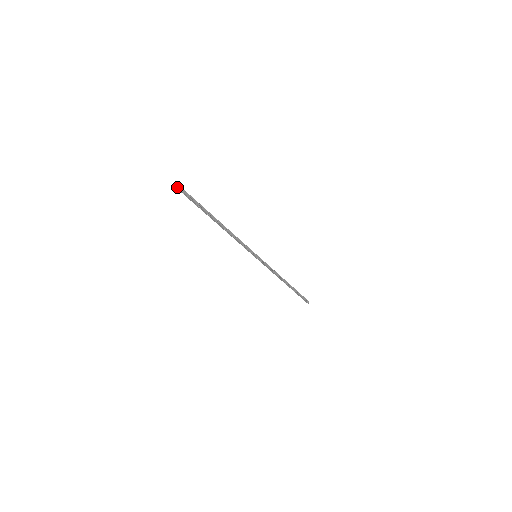
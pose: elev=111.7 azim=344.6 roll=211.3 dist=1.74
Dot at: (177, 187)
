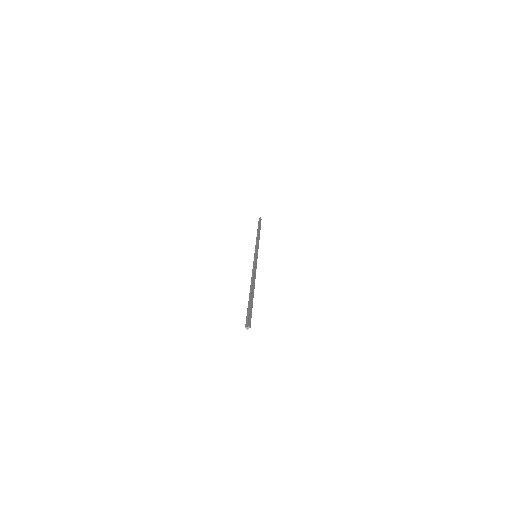
Dot at: (247, 327)
